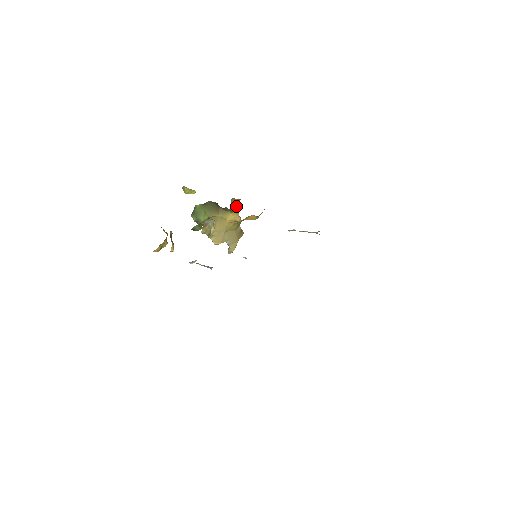
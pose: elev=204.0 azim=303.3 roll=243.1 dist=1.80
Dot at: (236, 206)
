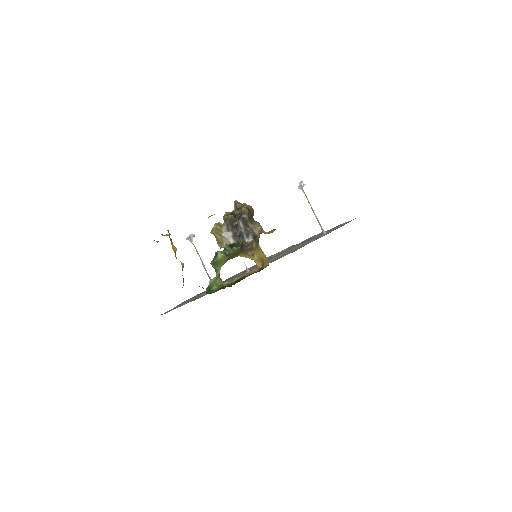
Dot at: (260, 259)
